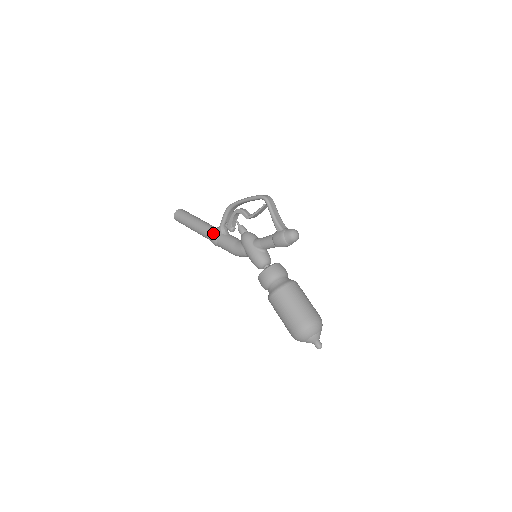
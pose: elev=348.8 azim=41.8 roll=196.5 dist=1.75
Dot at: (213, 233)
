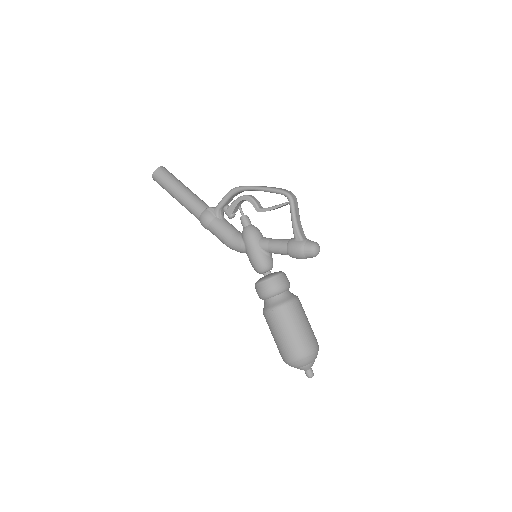
Dot at: (206, 213)
